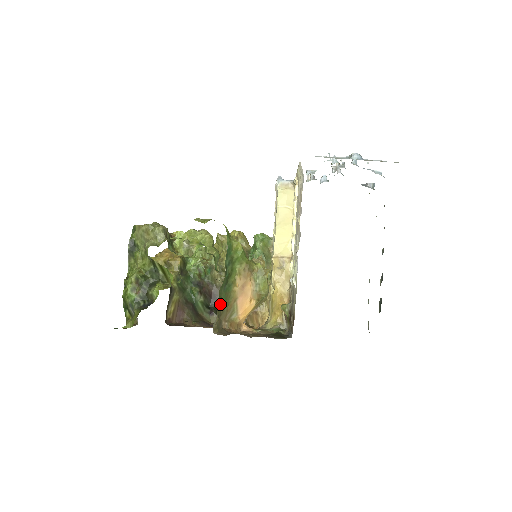
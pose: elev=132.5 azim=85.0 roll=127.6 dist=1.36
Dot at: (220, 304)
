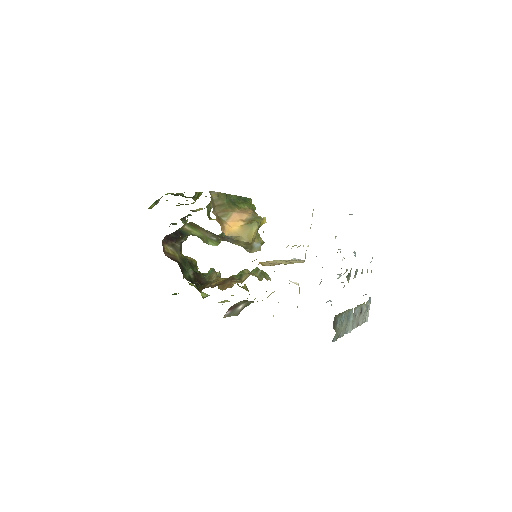
Dot at: (224, 195)
